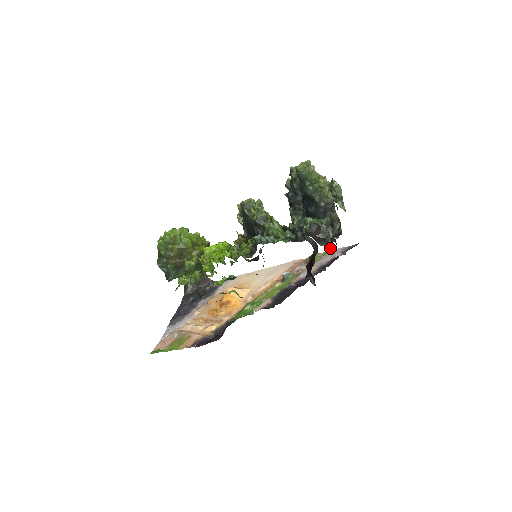
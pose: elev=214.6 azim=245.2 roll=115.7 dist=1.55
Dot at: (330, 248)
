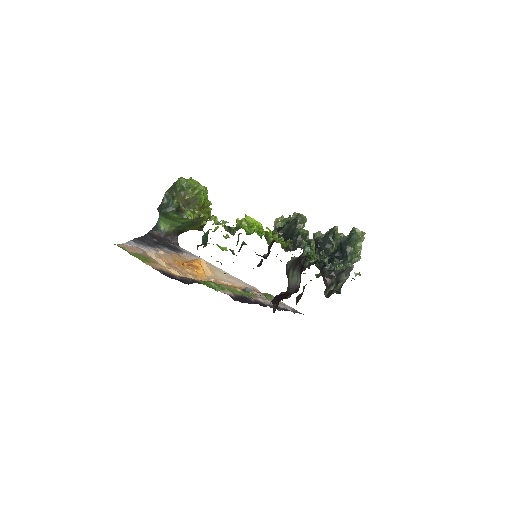
Dot at: (325, 295)
